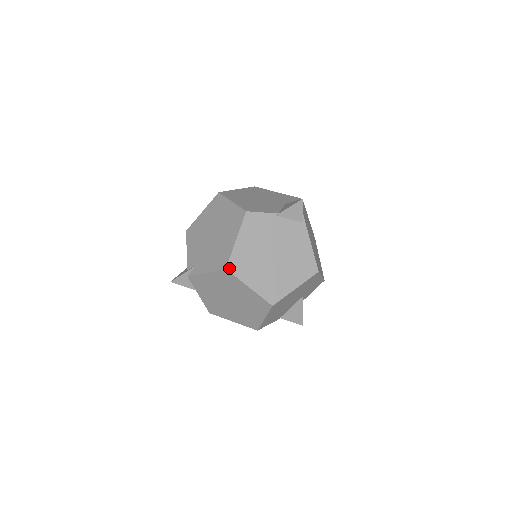
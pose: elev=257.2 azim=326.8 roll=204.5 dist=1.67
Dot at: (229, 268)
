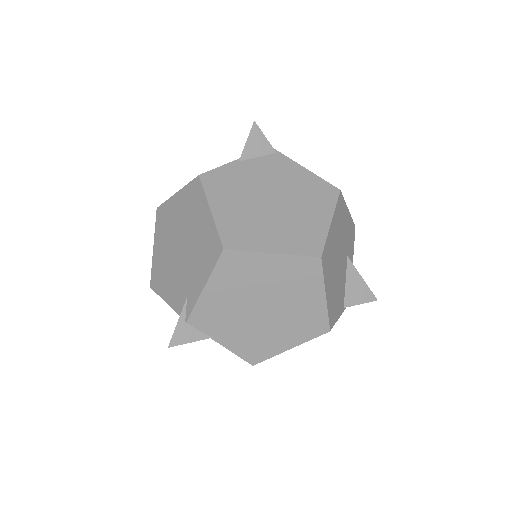
Dot at: (227, 246)
